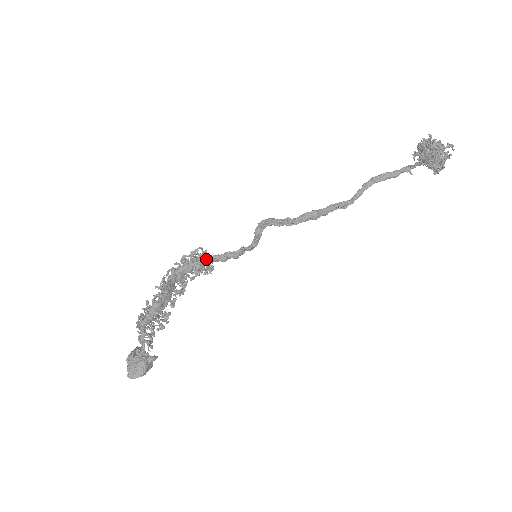
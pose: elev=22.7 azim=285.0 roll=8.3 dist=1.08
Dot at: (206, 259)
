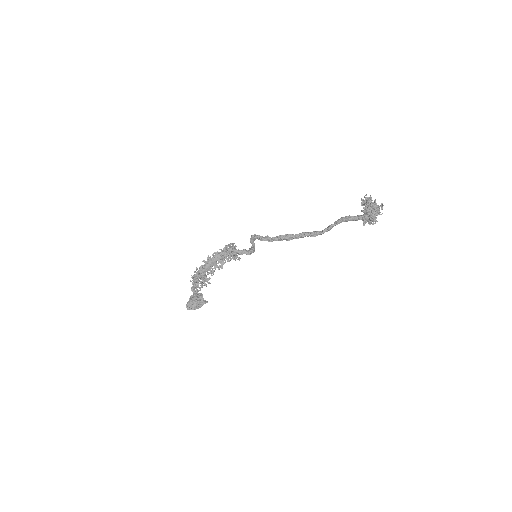
Dot at: (232, 251)
